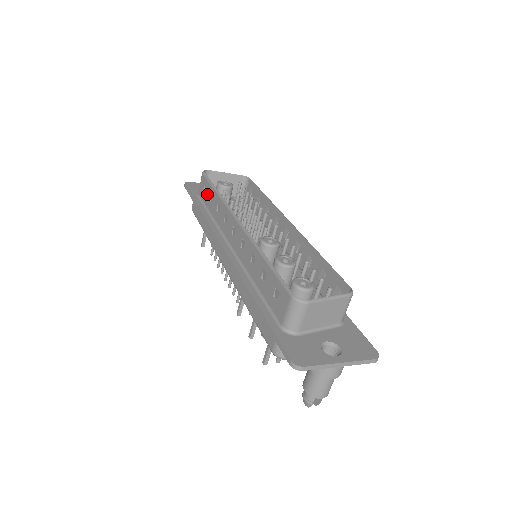
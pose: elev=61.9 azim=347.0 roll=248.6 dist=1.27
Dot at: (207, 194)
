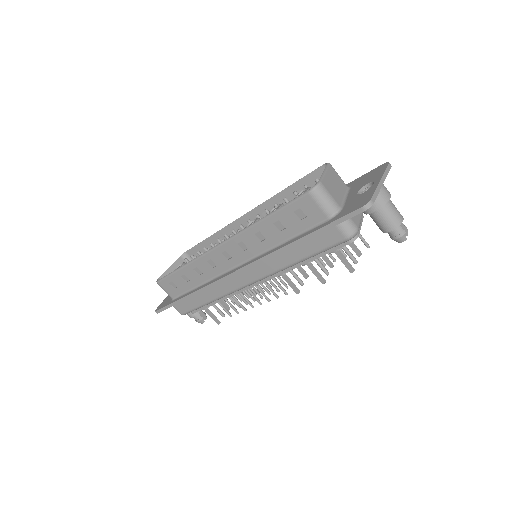
Dot at: (178, 283)
